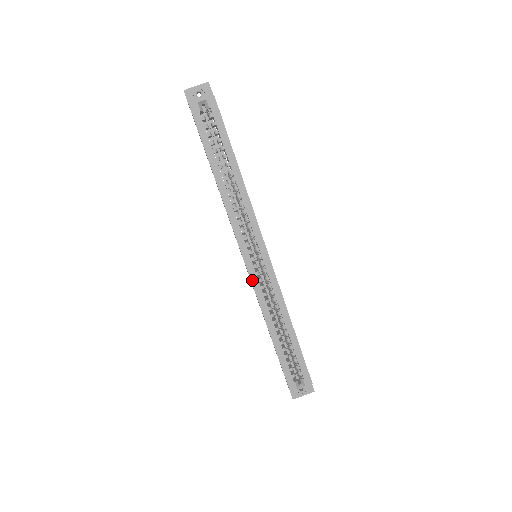
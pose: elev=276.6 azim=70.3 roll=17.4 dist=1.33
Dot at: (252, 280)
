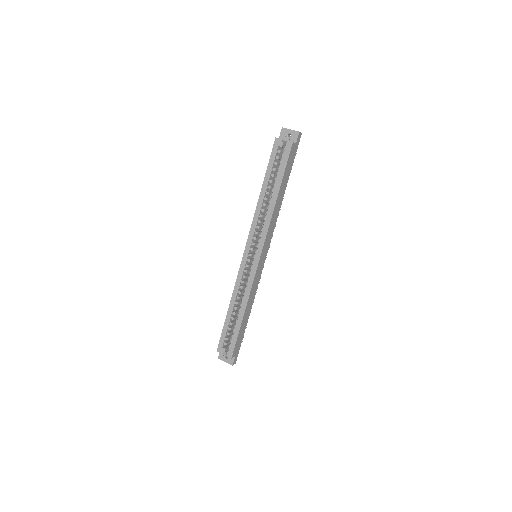
Dot at: (241, 267)
